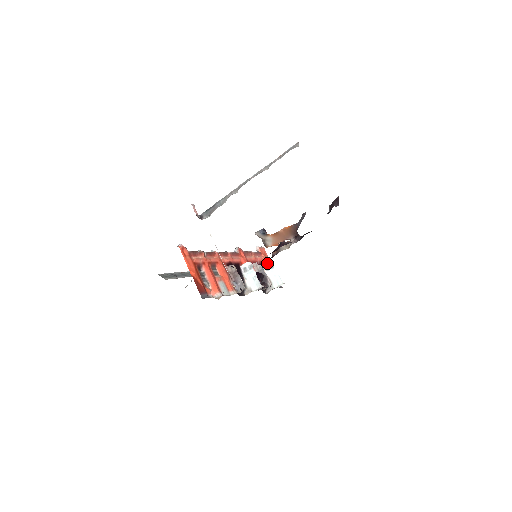
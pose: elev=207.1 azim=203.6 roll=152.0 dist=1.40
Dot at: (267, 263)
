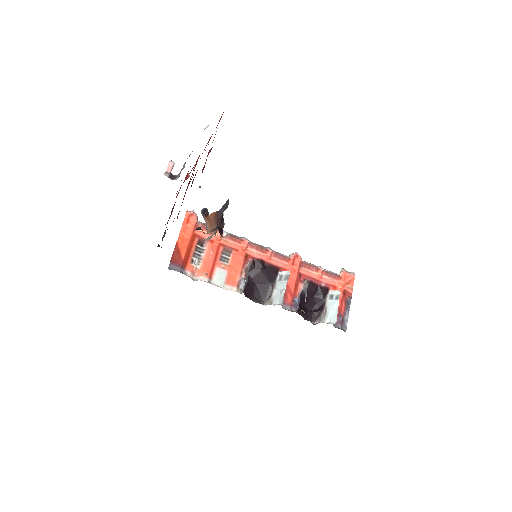
Dot at: (335, 290)
